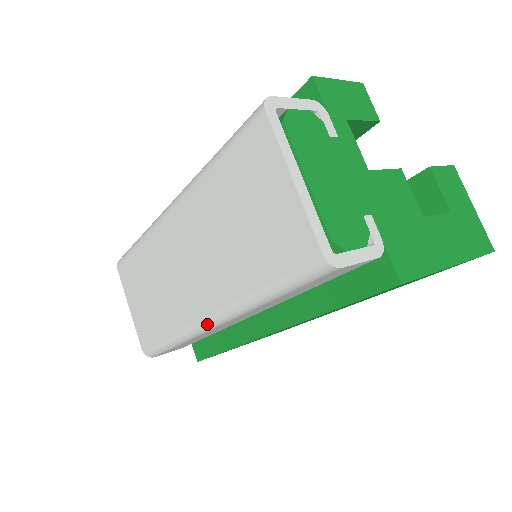
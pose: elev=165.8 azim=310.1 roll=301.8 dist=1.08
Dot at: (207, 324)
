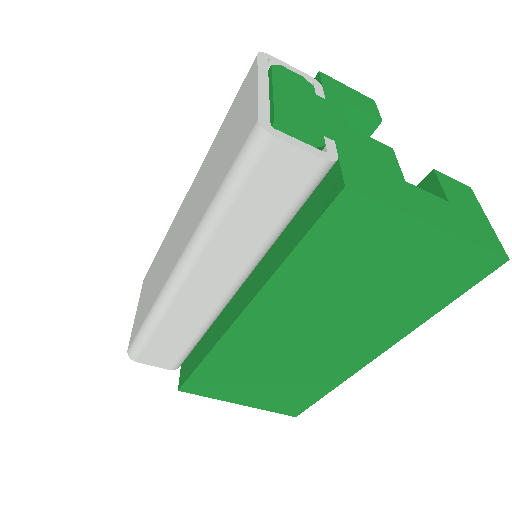
Dot at: (176, 274)
